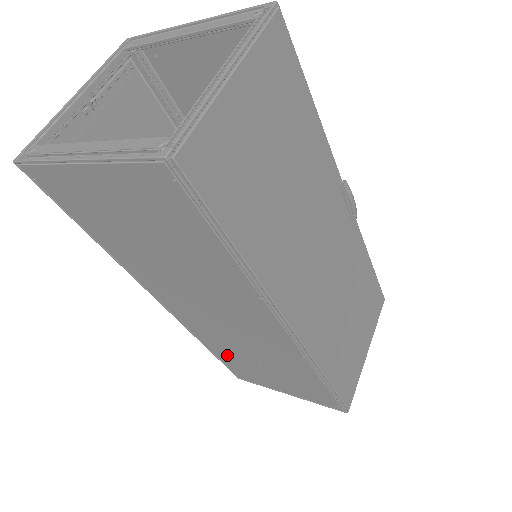
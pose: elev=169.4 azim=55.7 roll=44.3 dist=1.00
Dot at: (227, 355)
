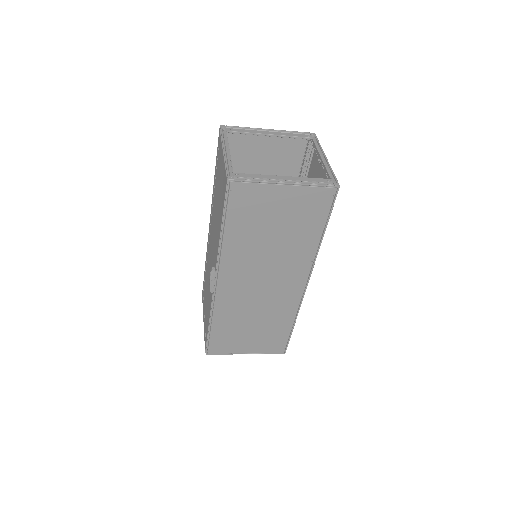
Dot at: (225, 326)
